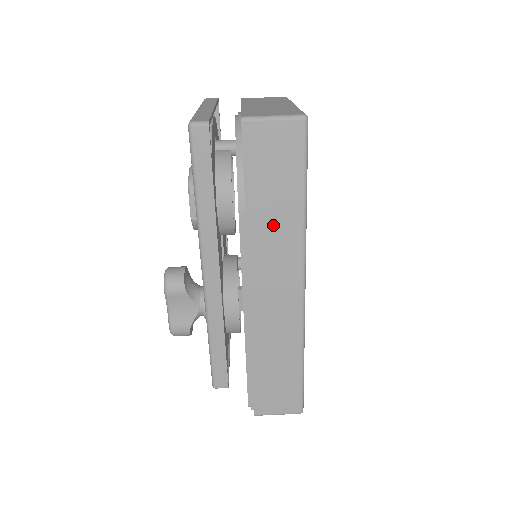
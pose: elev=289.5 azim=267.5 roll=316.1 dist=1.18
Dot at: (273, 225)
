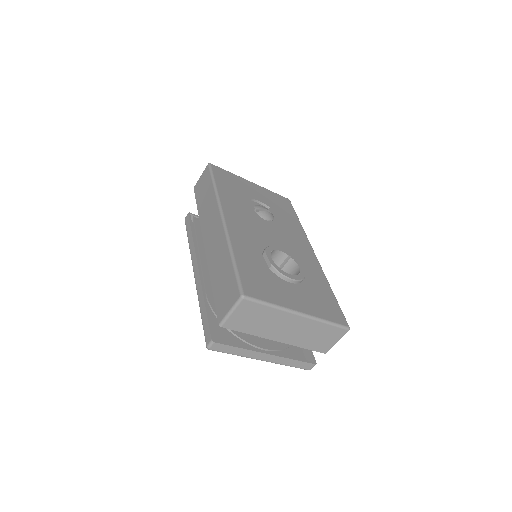
Dot at: occluded
